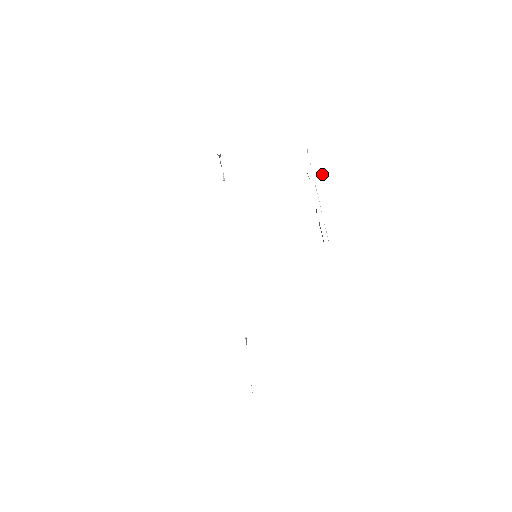
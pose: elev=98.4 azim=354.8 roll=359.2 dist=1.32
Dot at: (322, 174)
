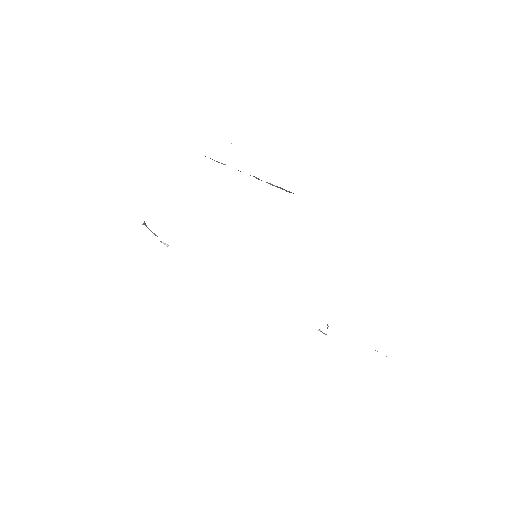
Dot at: occluded
